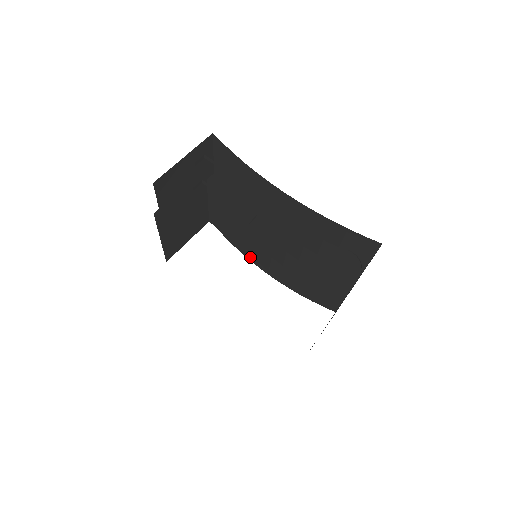
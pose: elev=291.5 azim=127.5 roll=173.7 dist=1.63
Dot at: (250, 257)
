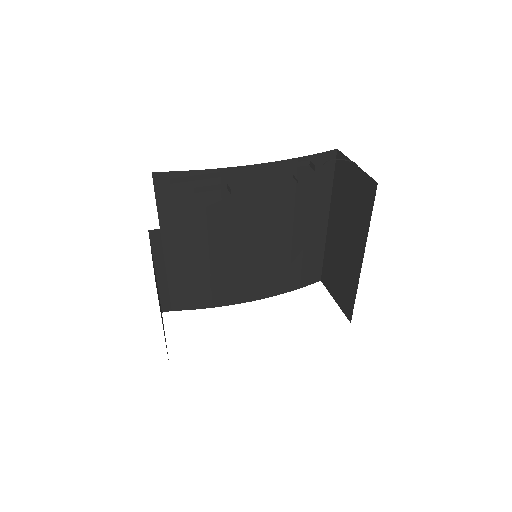
Dot at: (228, 300)
